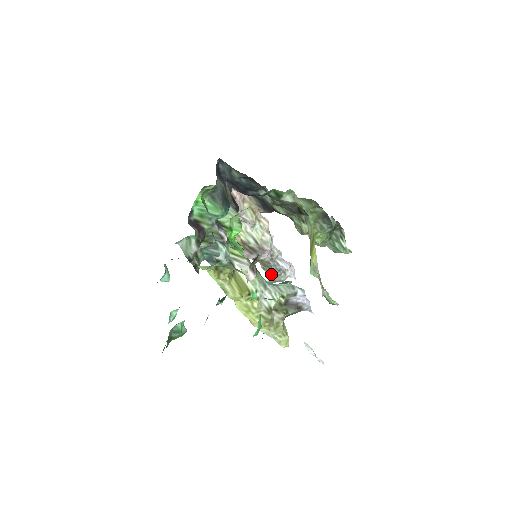
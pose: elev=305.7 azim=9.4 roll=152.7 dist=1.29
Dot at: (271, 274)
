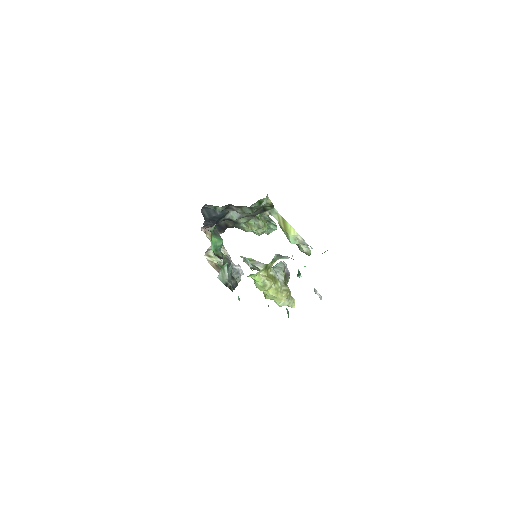
Dot at: occluded
